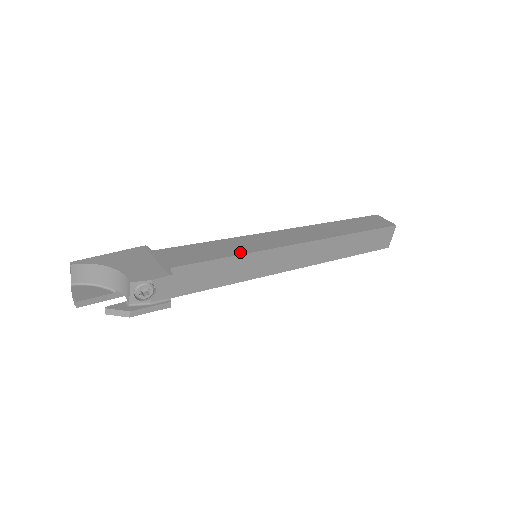
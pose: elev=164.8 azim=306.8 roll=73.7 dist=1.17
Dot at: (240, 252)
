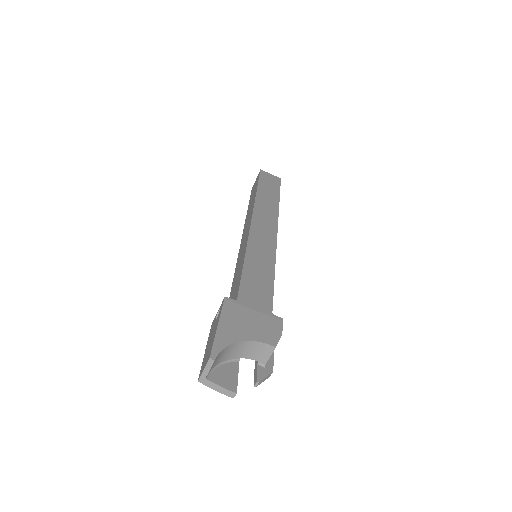
Dot at: (272, 264)
